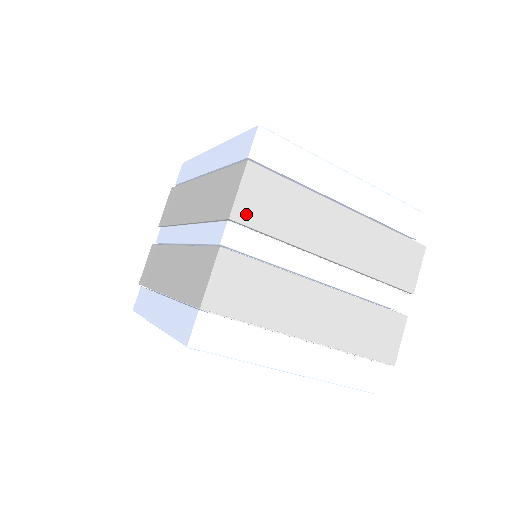
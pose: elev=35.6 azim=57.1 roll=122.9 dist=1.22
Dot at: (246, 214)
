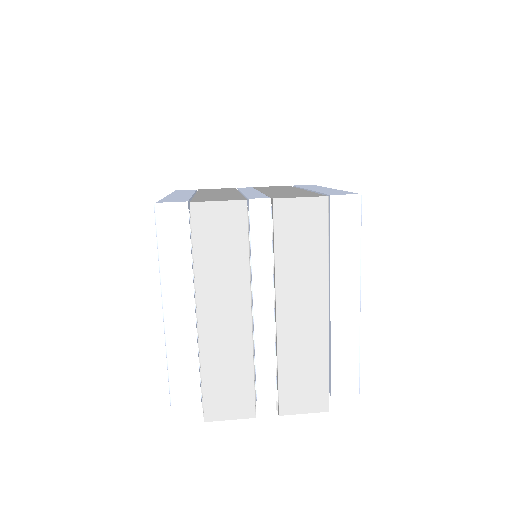
Dot at: (283, 213)
